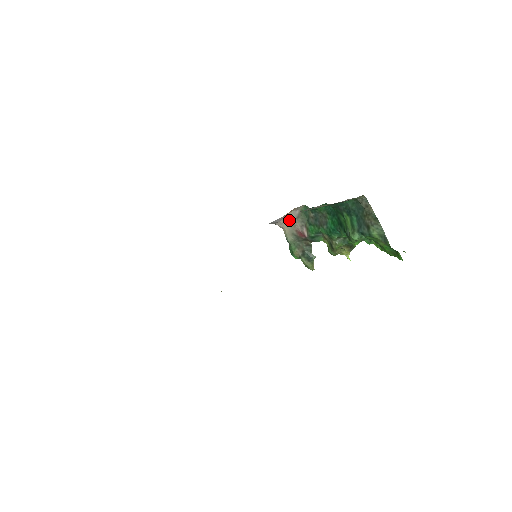
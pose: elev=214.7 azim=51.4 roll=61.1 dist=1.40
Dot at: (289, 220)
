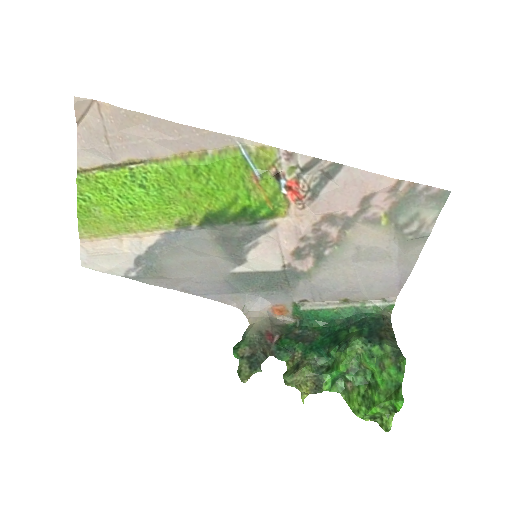
Dot at: (268, 319)
